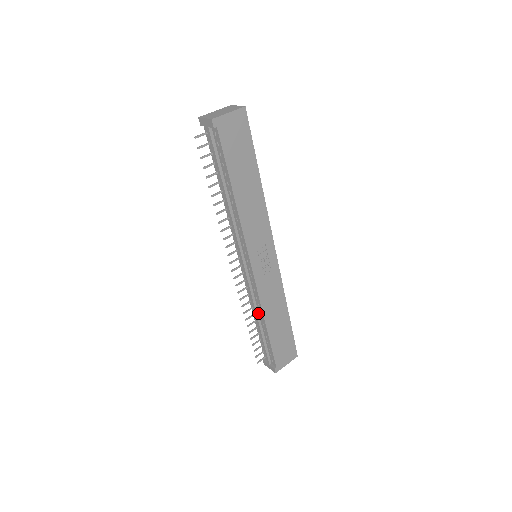
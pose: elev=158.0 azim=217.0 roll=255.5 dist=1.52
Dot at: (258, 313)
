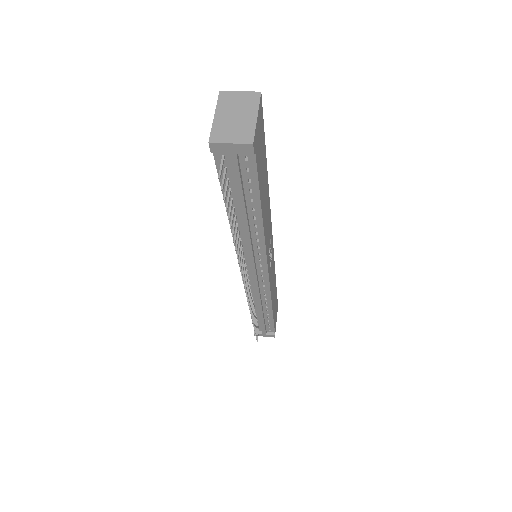
Dot at: (262, 305)
